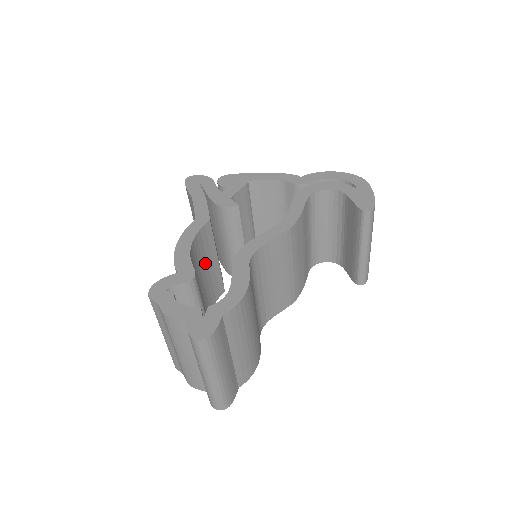
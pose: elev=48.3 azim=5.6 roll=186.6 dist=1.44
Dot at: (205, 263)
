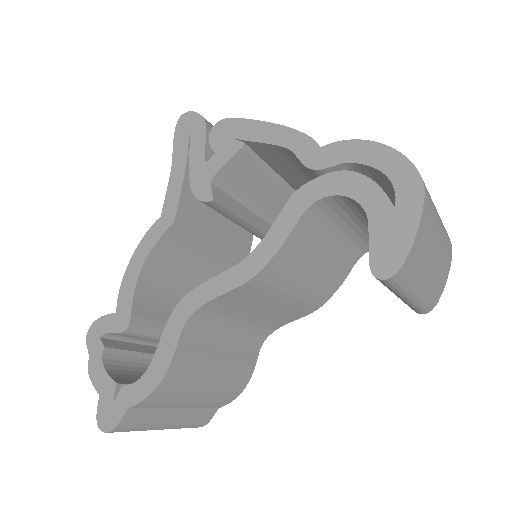
Dot at: (190, 259)
